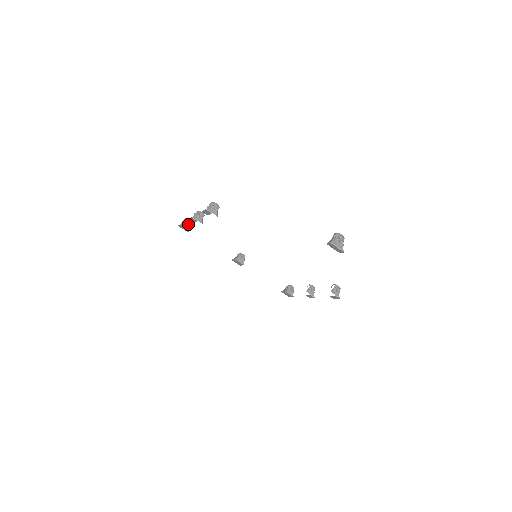
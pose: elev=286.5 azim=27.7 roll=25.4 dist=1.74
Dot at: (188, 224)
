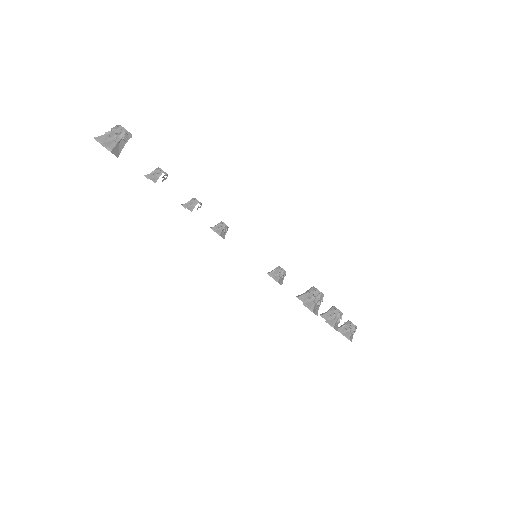
Dot at: (220, 228)
